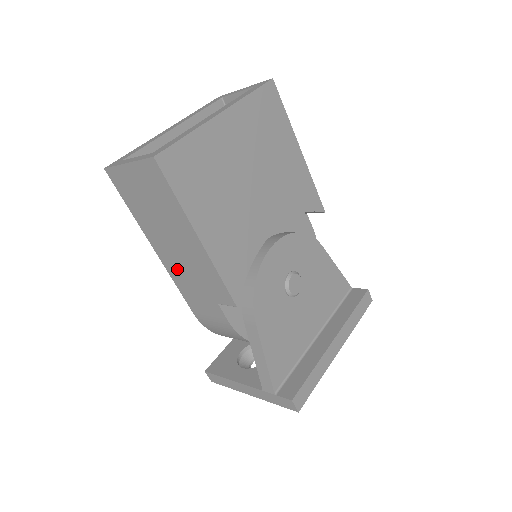
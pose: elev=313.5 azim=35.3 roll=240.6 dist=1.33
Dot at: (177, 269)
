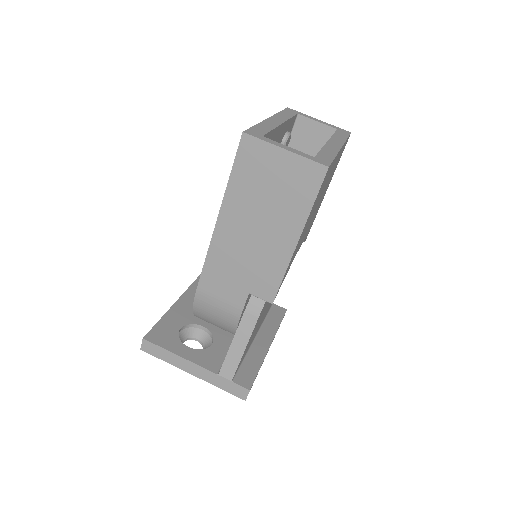
Dot at: (229, 248)
